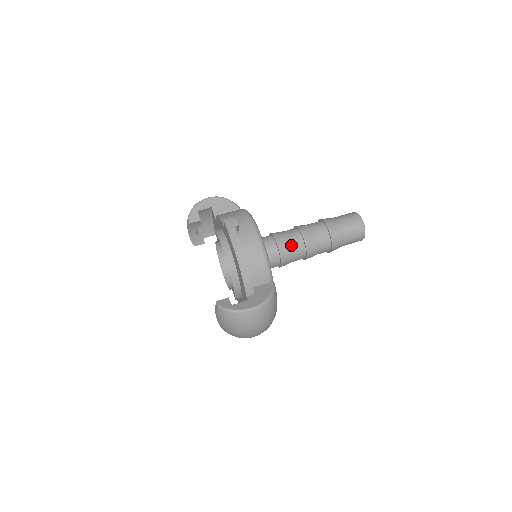
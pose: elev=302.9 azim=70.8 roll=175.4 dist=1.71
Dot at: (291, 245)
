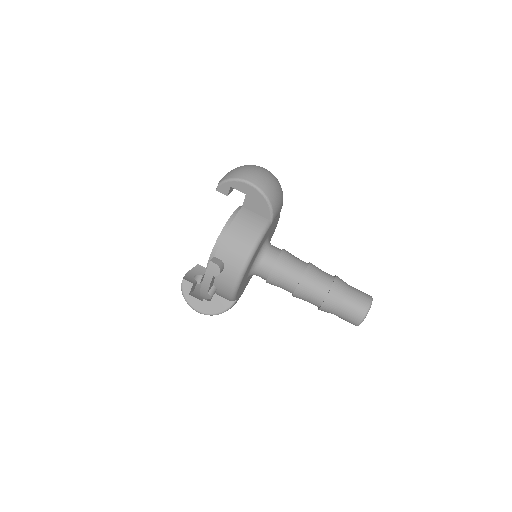
Dot at: (281, 286)
